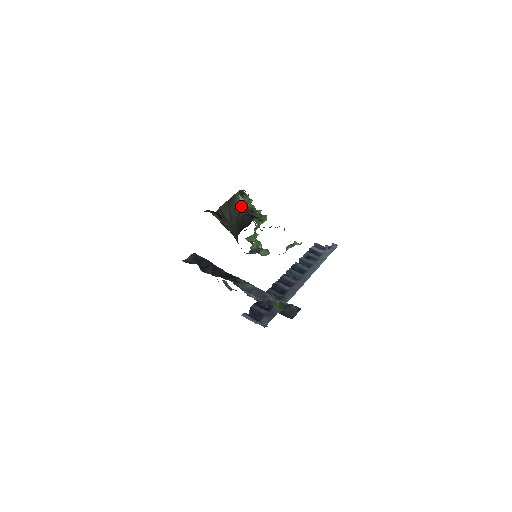
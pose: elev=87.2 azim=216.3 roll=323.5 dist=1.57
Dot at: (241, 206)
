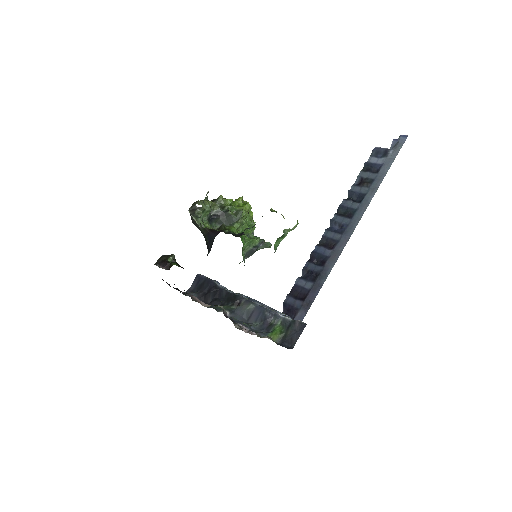
Dot at: (199, 225)
